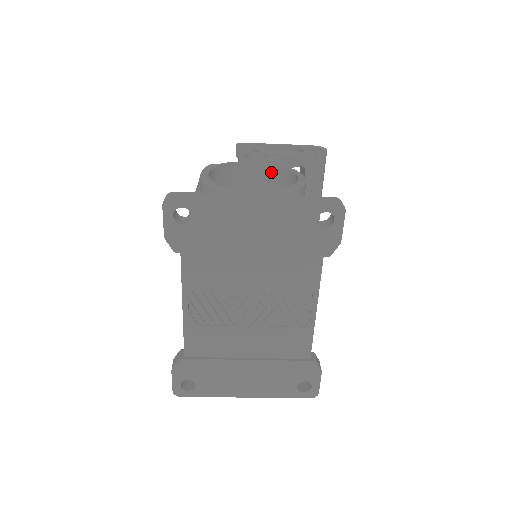
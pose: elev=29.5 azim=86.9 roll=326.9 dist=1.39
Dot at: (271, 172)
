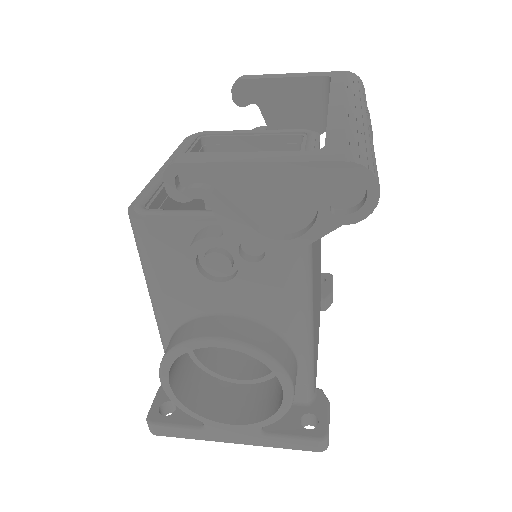
Dot at: occluded
